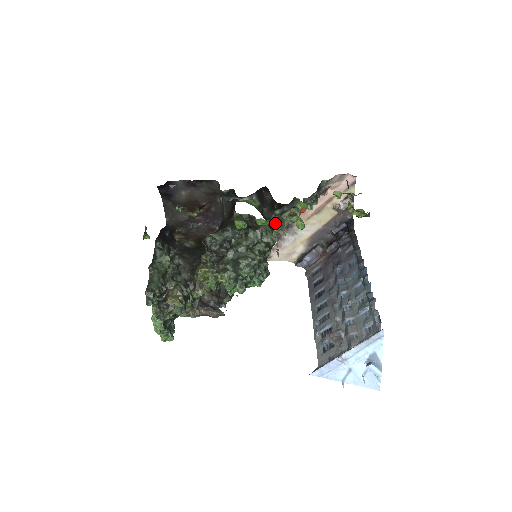
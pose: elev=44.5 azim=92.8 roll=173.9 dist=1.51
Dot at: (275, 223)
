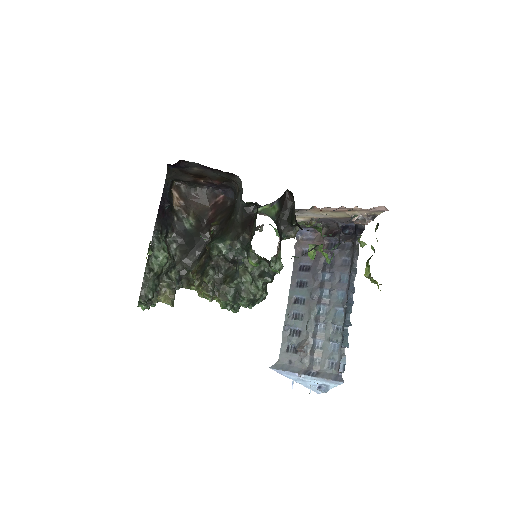
Dot at: (287, 234)
